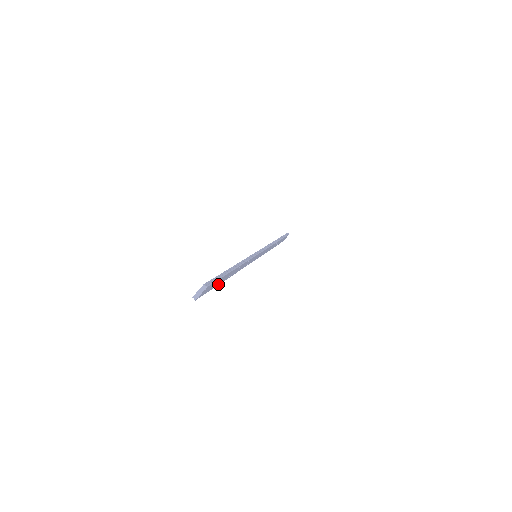
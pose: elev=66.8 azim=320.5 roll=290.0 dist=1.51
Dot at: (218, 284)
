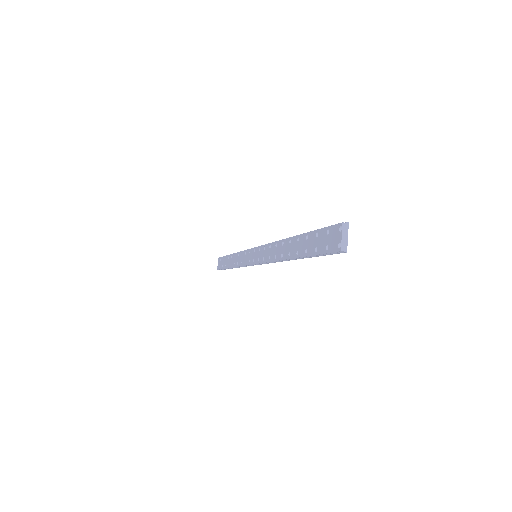
Dot at: occluded
